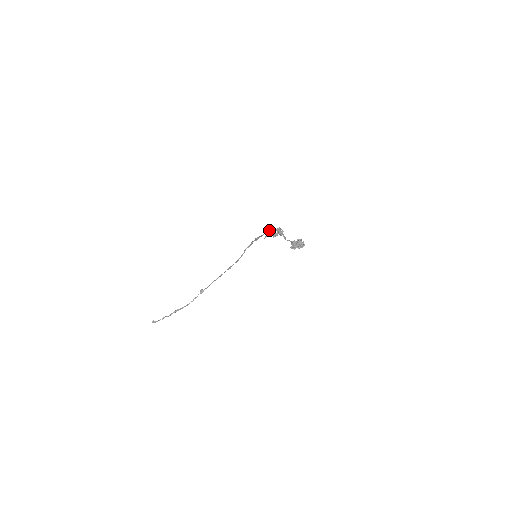
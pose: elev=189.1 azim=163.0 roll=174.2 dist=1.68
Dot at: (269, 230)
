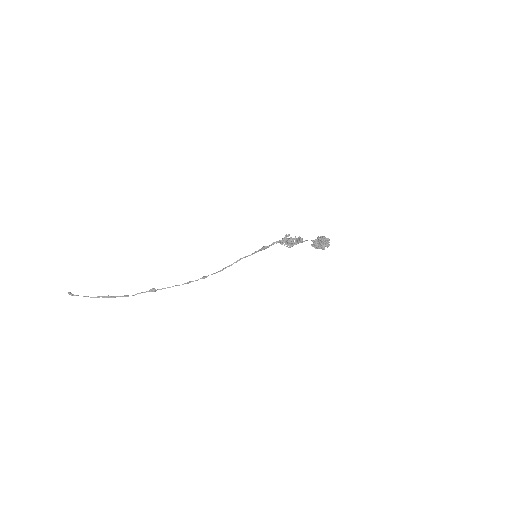
Dot at: (288, 235)
